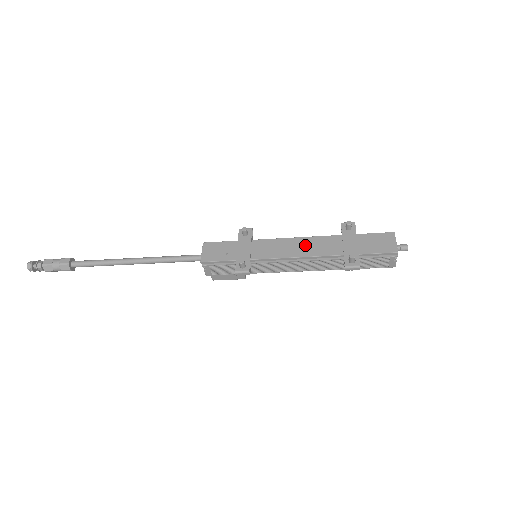
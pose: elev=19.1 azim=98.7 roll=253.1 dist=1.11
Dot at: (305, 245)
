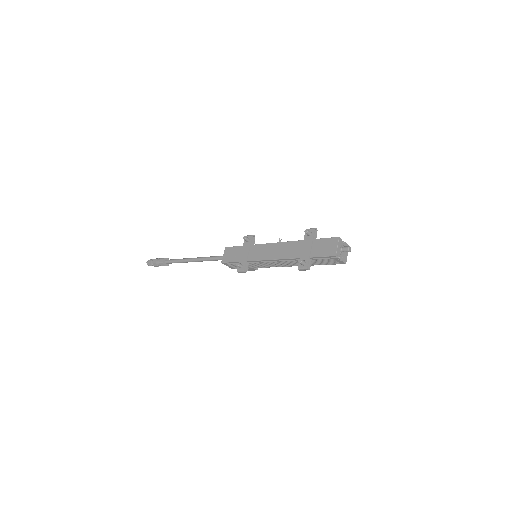
Dot at: (280, 249)
